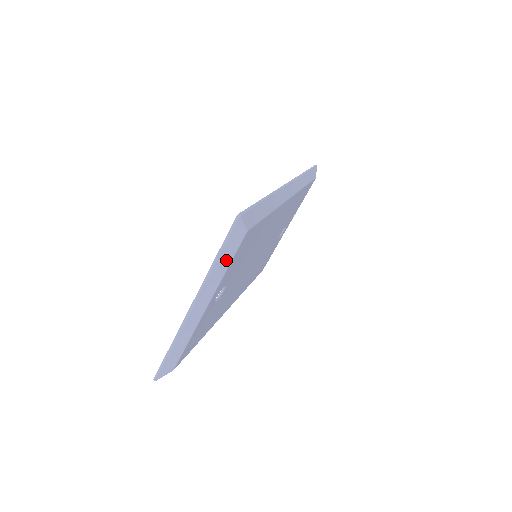
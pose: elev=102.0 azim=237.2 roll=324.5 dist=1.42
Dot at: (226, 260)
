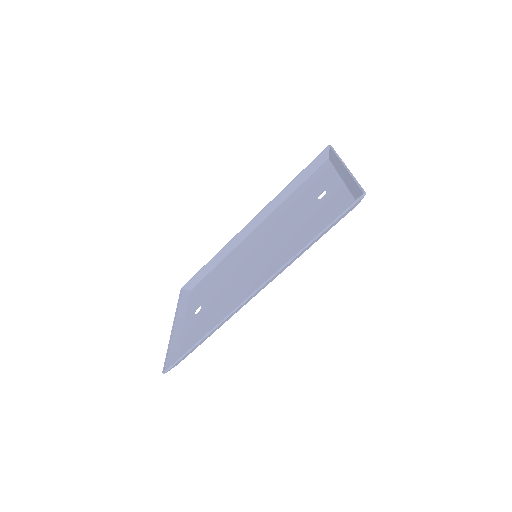
Dot at: (176, 350)
